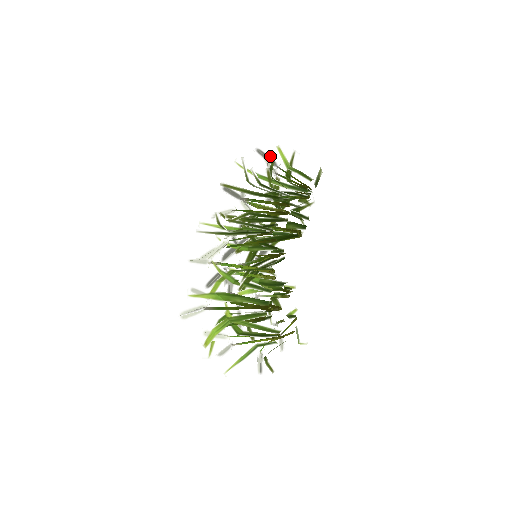
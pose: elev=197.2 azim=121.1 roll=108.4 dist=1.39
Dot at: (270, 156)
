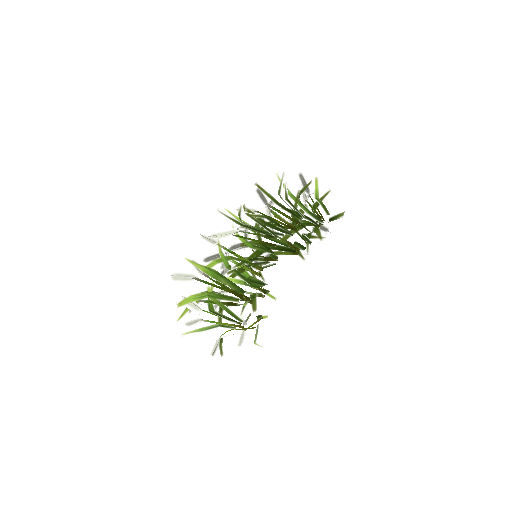
Dot at: occluded
